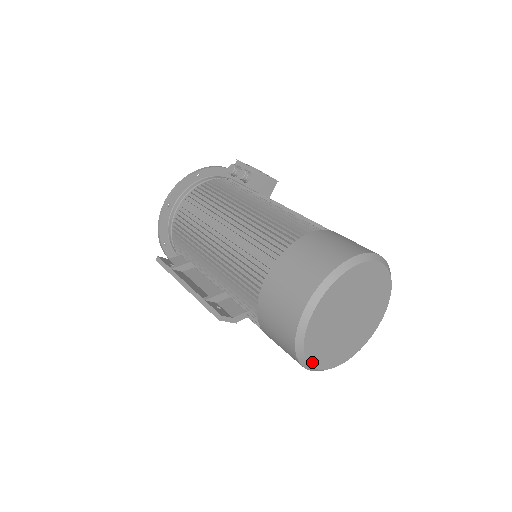
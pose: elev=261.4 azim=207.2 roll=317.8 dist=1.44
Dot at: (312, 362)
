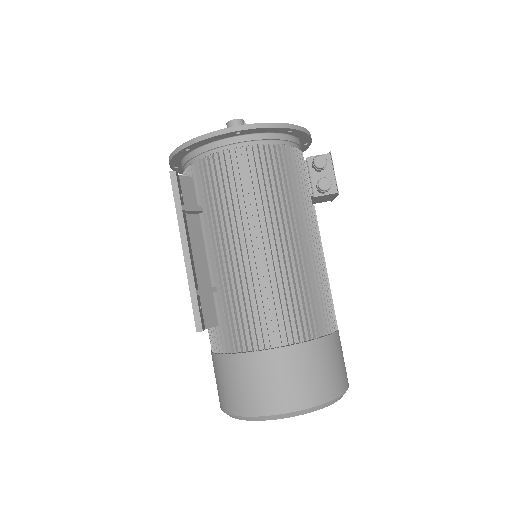
Dot at: occluded
